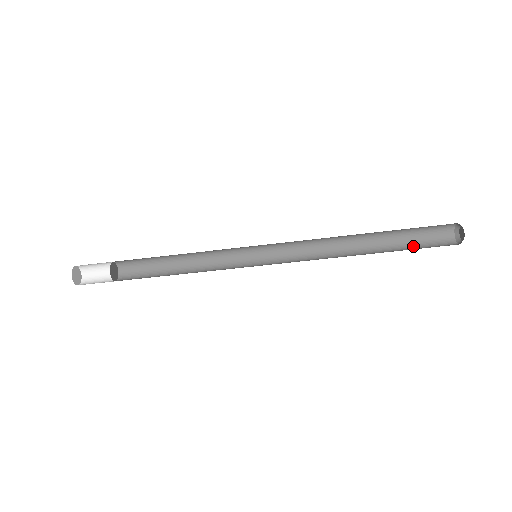
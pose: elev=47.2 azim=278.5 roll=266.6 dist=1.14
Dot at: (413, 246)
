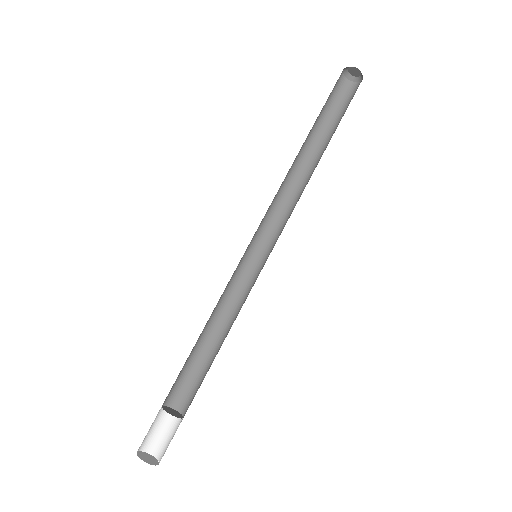
Dot at: occluded
